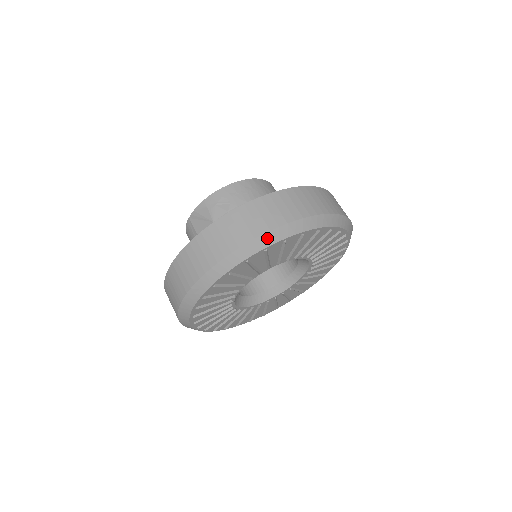
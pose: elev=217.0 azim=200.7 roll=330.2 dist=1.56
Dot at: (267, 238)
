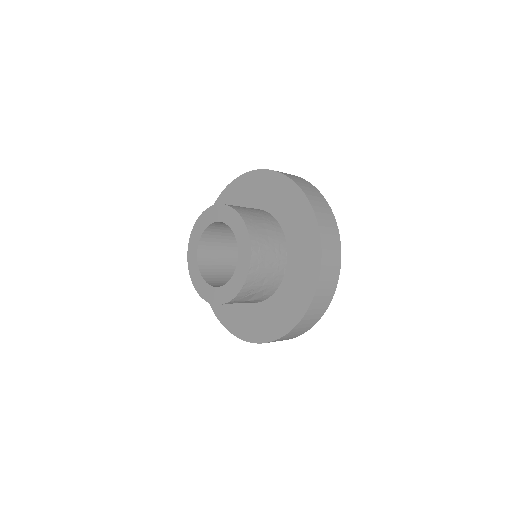
Dot at: (325, 310)
